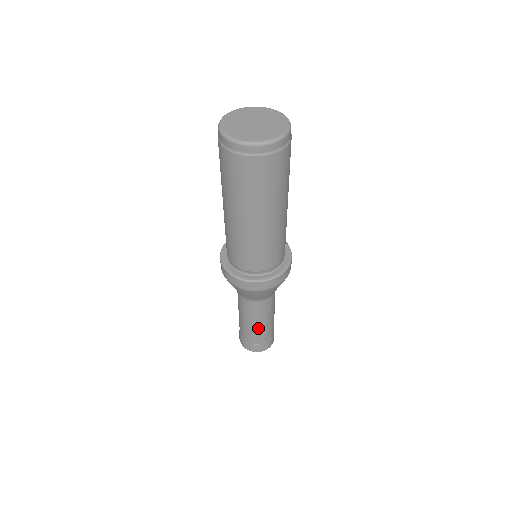
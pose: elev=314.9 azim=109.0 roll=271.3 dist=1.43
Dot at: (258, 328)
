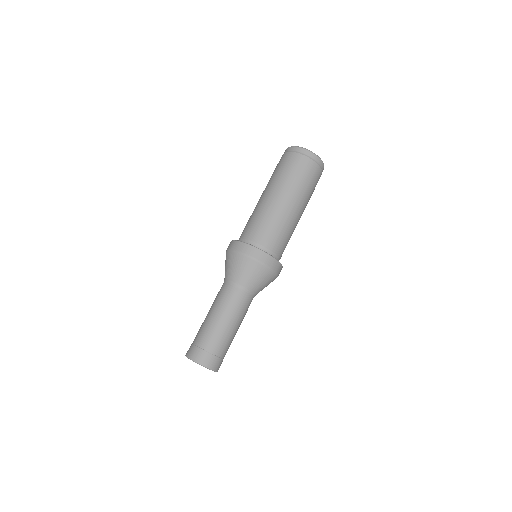
Dot at: (209, 320)
